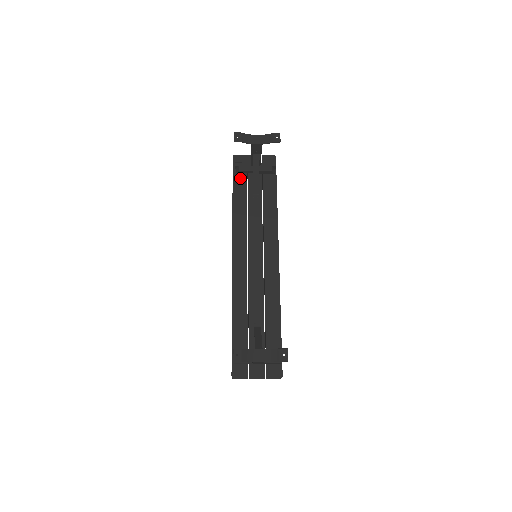
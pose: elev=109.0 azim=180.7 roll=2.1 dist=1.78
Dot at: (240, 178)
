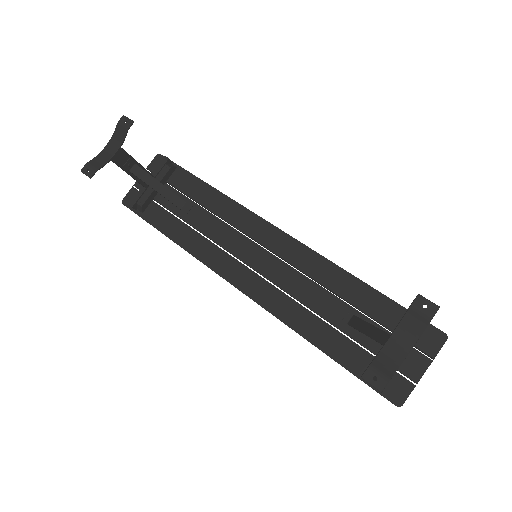
Dot at: (151, 212)
